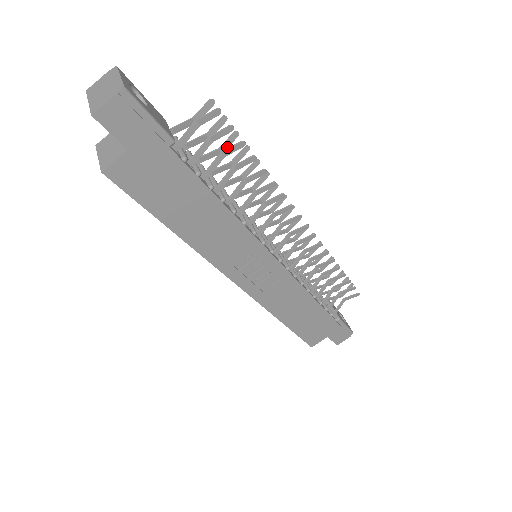
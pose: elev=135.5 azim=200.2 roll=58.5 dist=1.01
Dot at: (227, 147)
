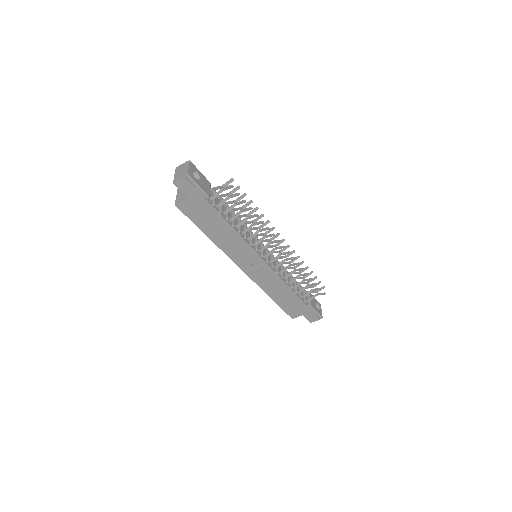
Dot at: (239, 200)
